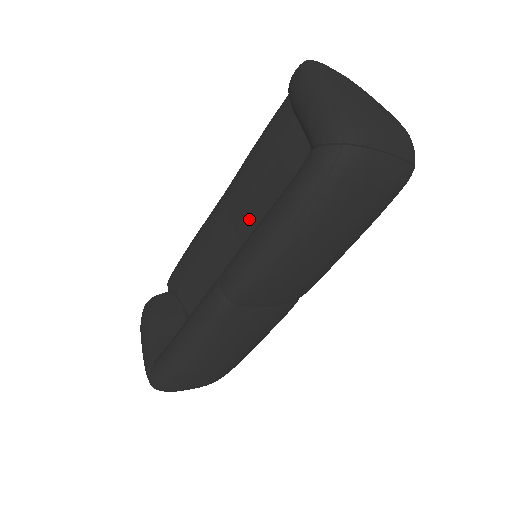
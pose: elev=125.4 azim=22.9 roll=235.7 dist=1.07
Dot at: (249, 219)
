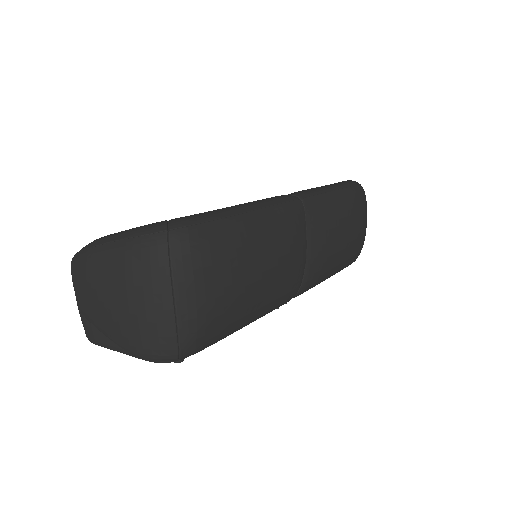
Dot at: occluded
